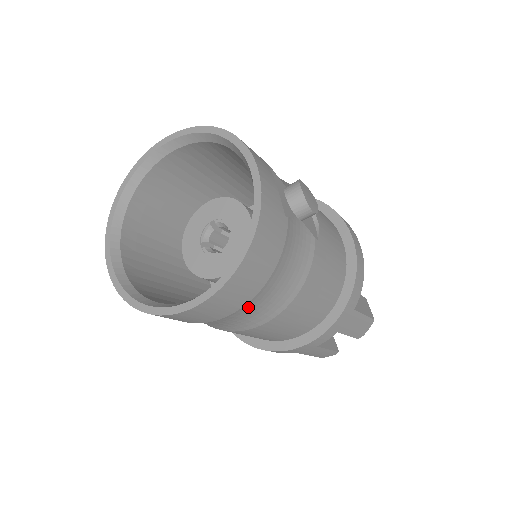
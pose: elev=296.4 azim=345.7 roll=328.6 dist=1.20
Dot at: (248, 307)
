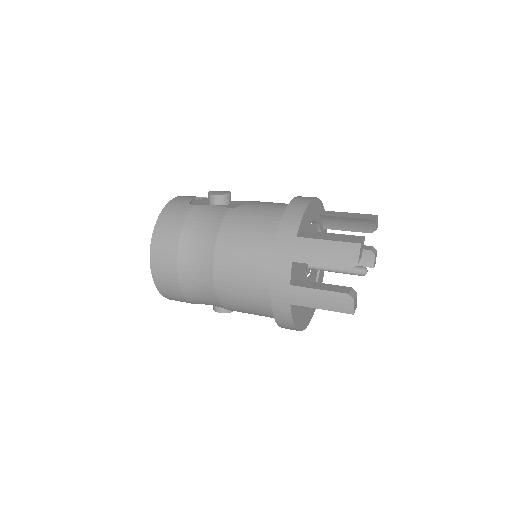
Dot at: (184, 258)
